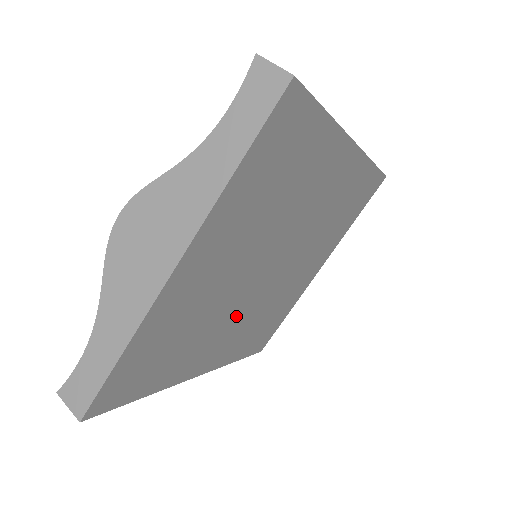
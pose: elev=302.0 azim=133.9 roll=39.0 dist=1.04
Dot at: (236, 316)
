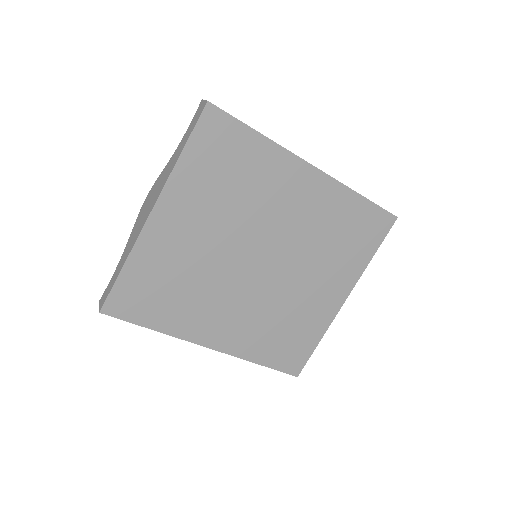
Dot at: (235, 297)
